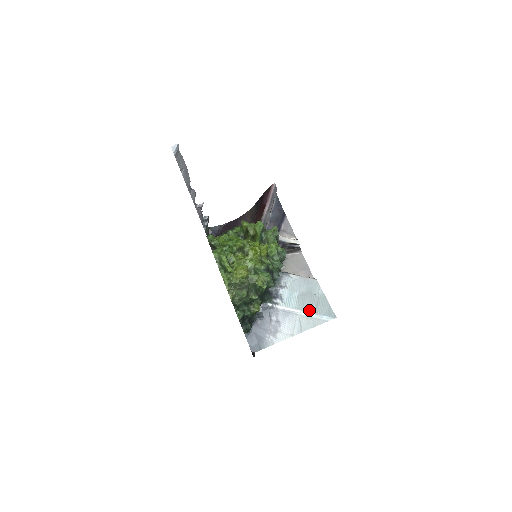
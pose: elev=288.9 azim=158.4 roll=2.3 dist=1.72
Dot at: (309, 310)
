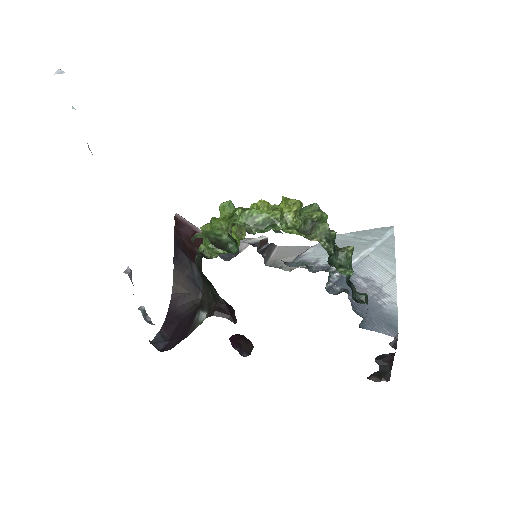
Dot at: (368, 245)
